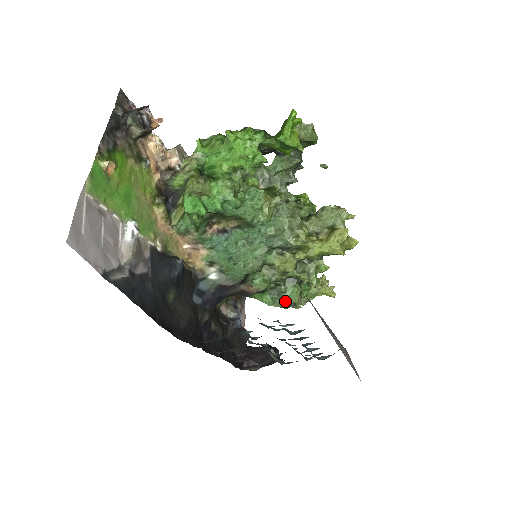
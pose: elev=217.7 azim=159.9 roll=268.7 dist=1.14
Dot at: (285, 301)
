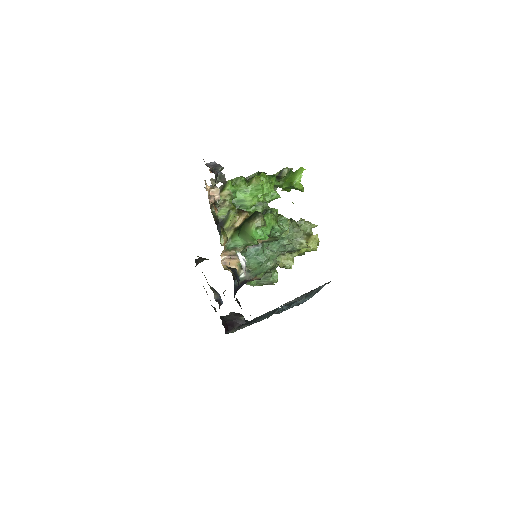
Dot at: (268, 282)
